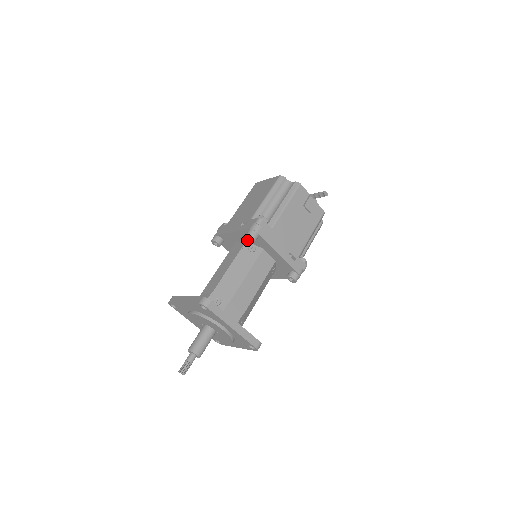
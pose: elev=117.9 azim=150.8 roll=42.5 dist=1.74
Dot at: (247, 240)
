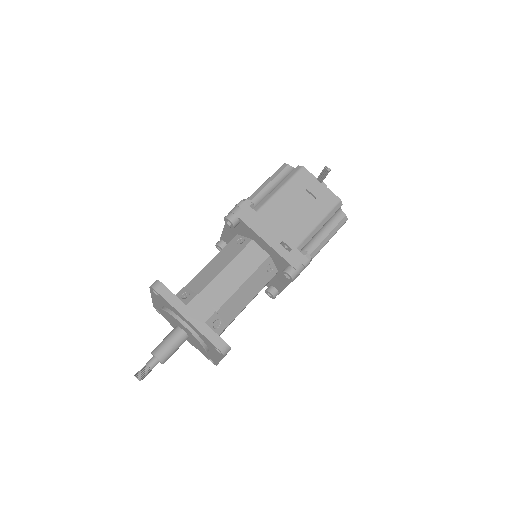
Dot at: (237, 233)
